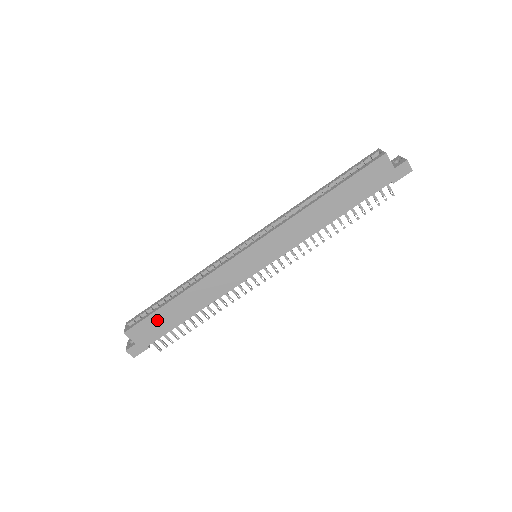
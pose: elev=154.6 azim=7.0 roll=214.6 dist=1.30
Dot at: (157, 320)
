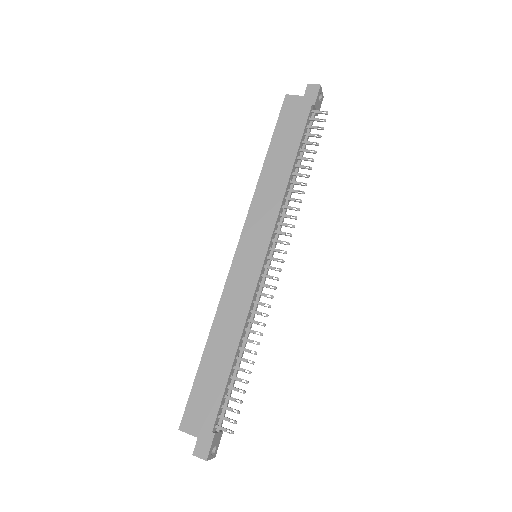
Dot at: (202, 389)
